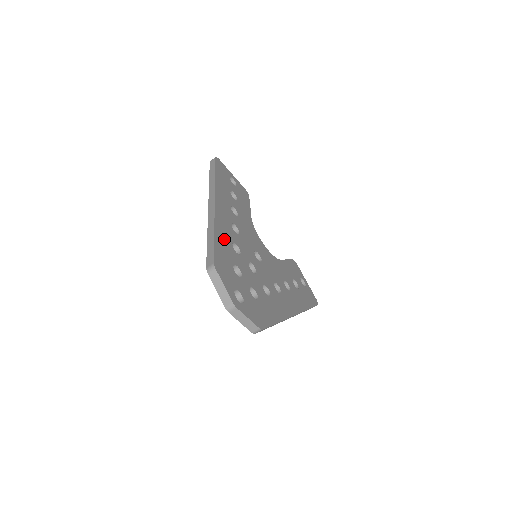
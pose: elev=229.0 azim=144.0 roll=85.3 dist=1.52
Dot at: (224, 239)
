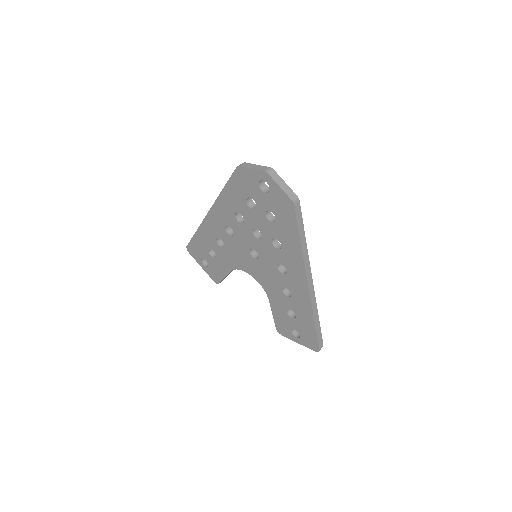
Dot at: occluded
